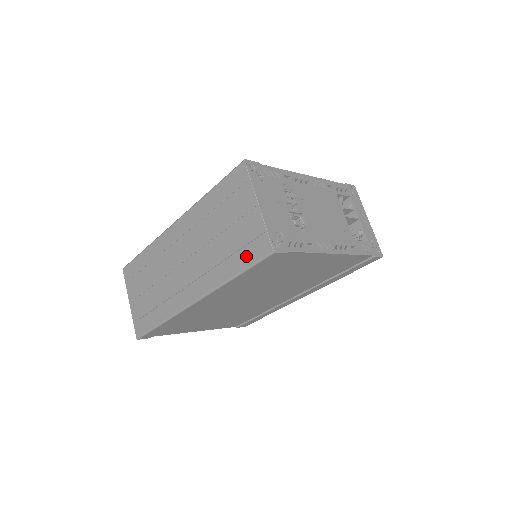
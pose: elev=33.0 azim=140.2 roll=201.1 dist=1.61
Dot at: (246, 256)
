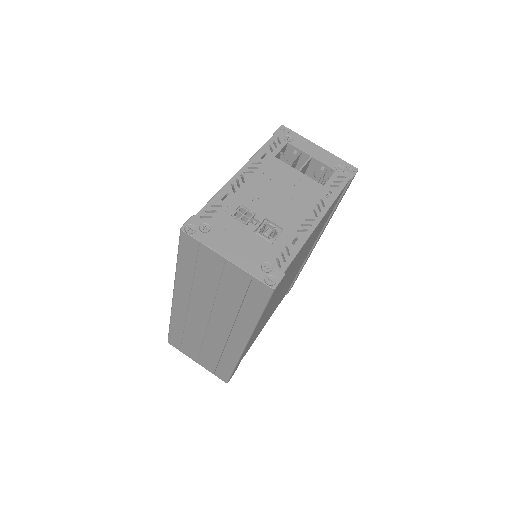
Dot at: (254, 301)
